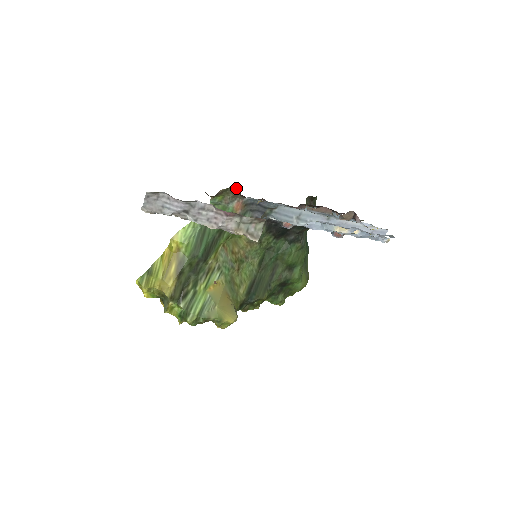
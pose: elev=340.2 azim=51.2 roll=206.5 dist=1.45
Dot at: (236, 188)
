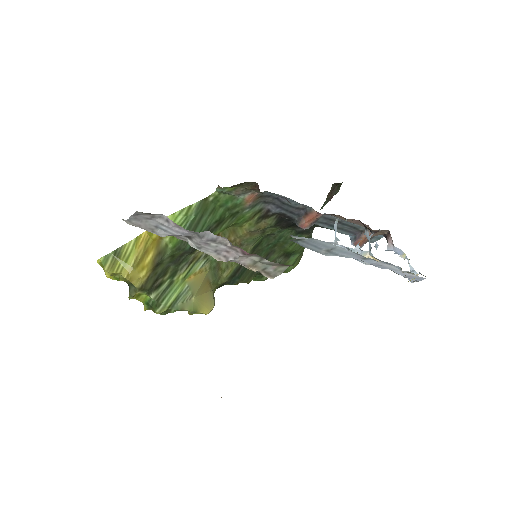
Dot at: occluded
